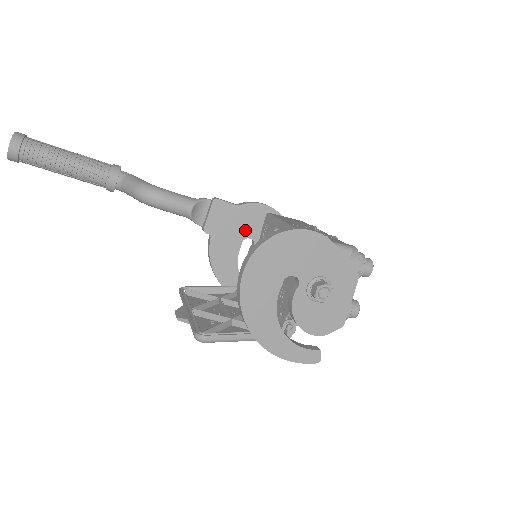
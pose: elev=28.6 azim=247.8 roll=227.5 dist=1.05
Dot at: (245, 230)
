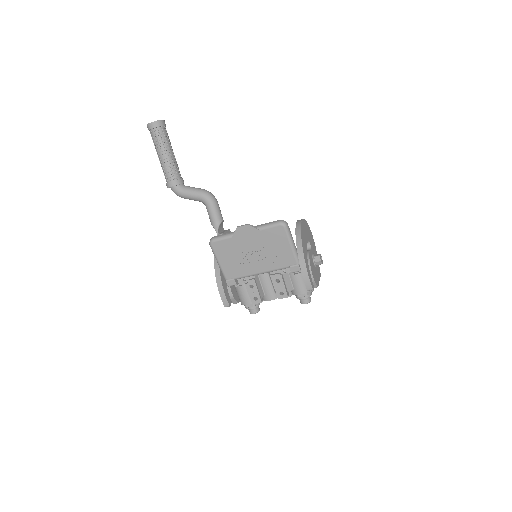
Dot at: occluded
